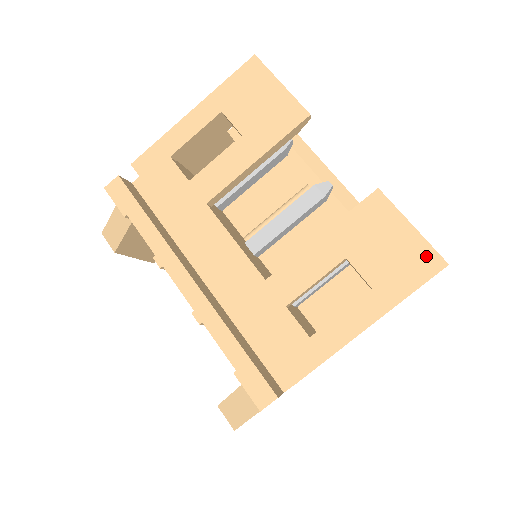
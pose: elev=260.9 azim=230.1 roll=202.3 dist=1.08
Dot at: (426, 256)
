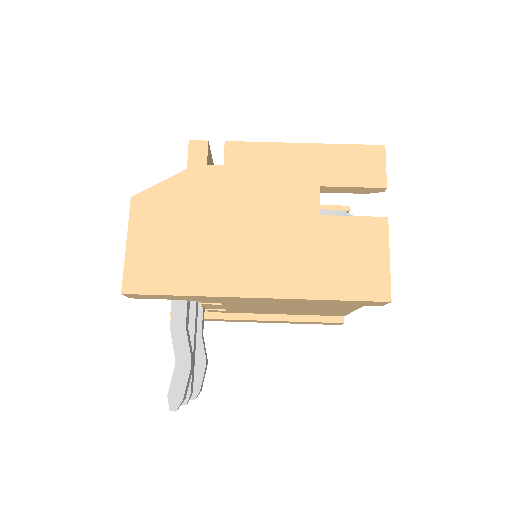
Dot at: occluded
